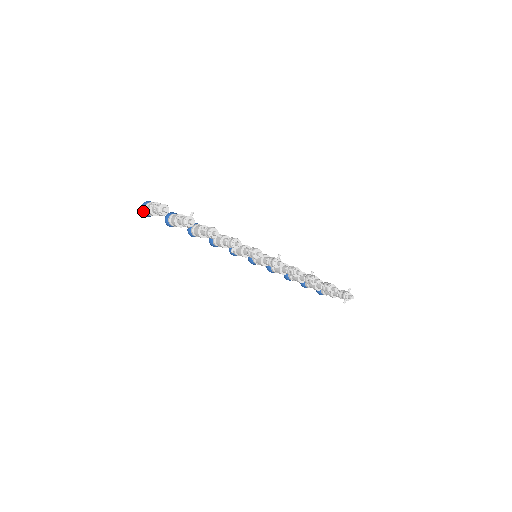
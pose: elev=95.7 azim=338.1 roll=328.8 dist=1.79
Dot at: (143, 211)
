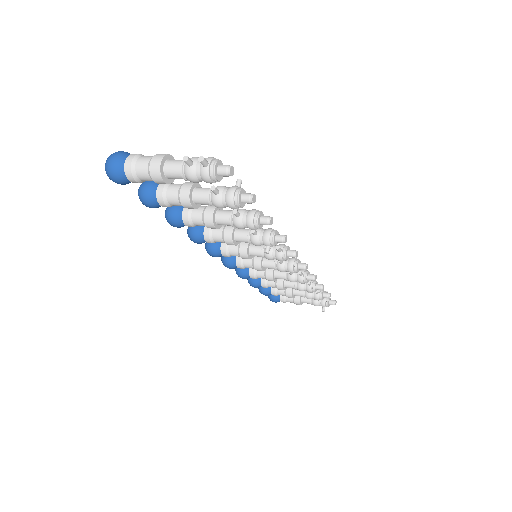
Dot at: (118, 171)
